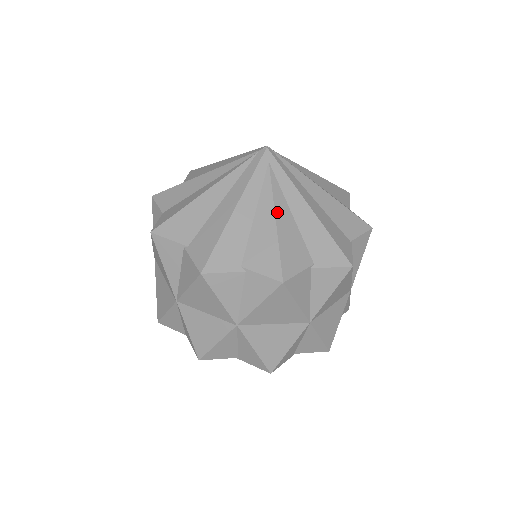
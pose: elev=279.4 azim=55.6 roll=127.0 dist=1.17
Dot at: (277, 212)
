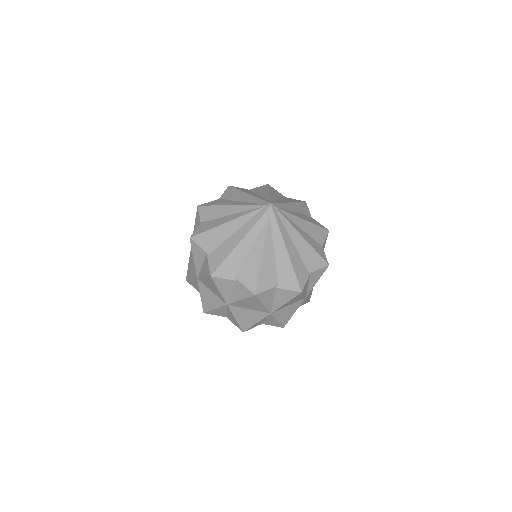
Dot at: (265, 250)
